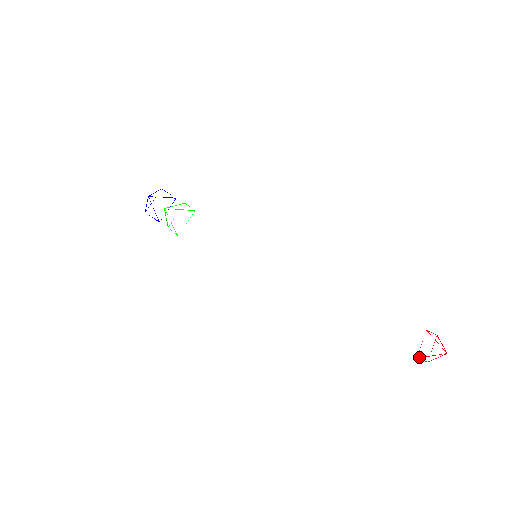
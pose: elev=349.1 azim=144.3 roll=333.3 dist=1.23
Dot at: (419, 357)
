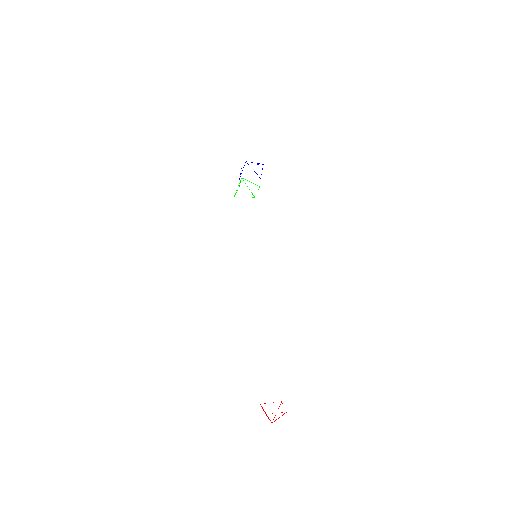
Dot at: occluded
